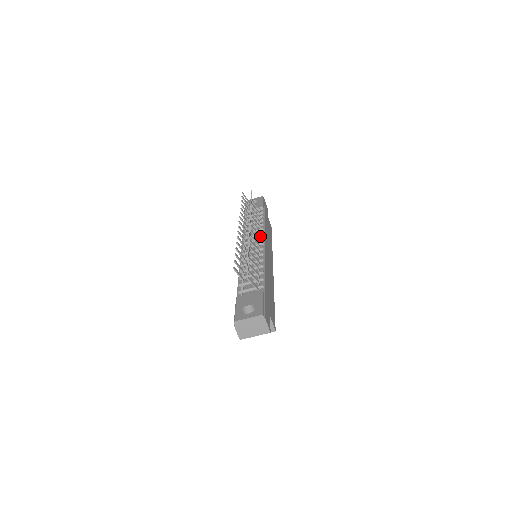
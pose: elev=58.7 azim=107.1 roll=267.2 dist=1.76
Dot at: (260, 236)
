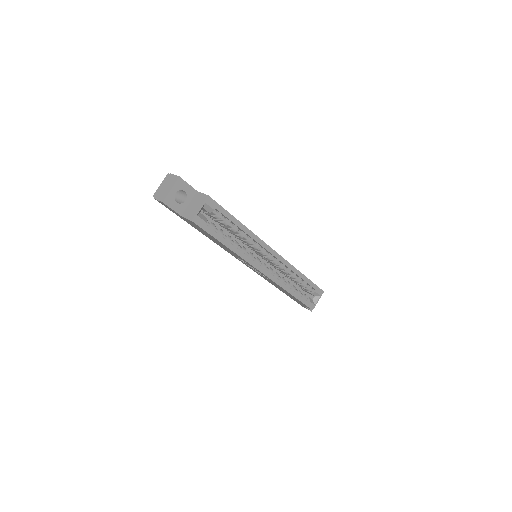
Dot at: occluded
